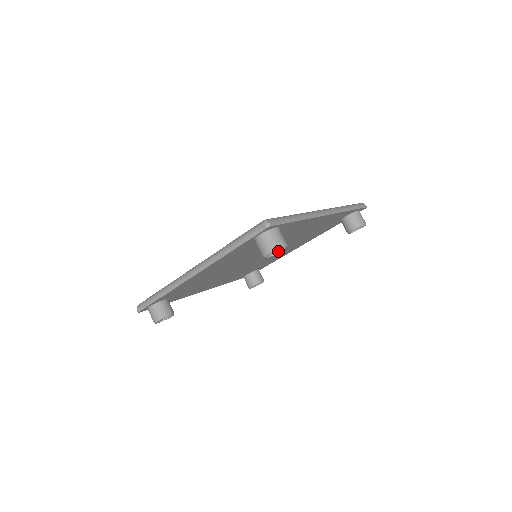
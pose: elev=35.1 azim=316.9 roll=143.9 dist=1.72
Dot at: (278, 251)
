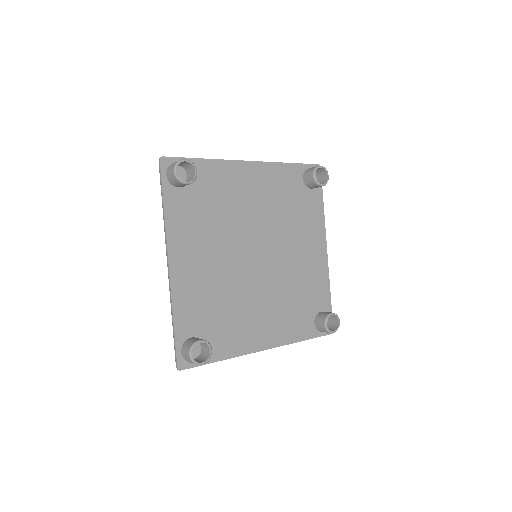
Dot at: (194, 176)
